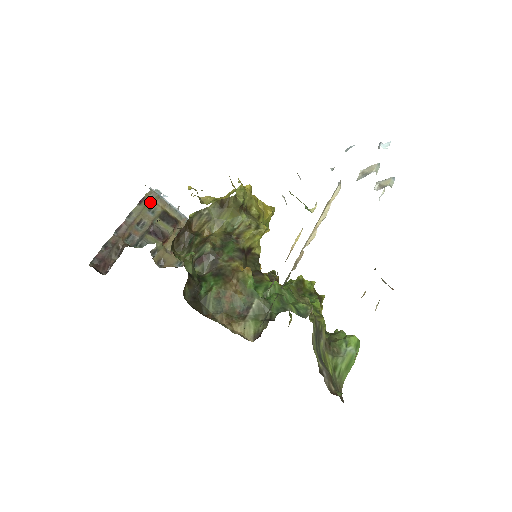
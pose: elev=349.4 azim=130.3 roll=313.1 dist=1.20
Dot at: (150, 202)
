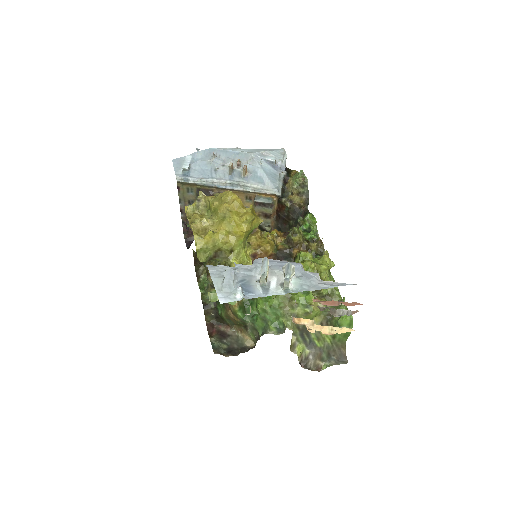
Dot at: (184, 187)
